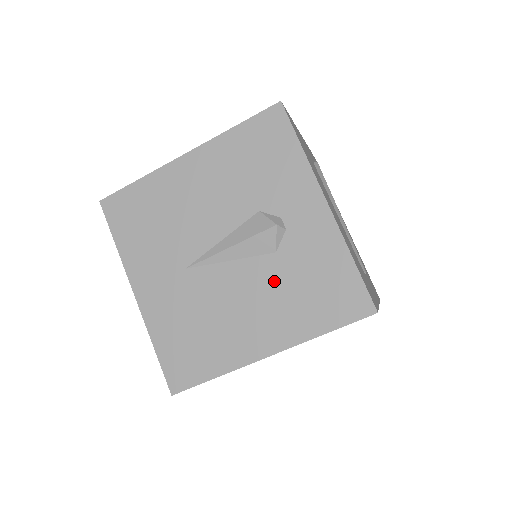
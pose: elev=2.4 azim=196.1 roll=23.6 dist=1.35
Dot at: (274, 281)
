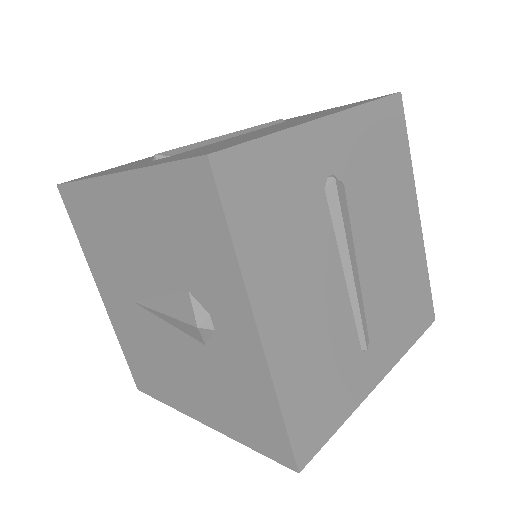
Dot at: (204, 369)
